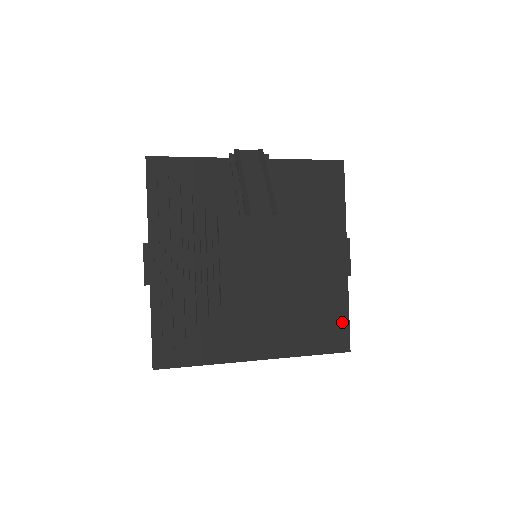
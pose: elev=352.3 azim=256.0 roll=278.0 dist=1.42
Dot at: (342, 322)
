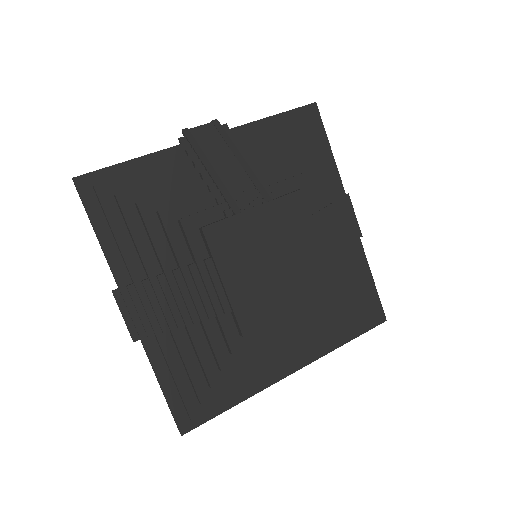
Dot at: (371, 293)
